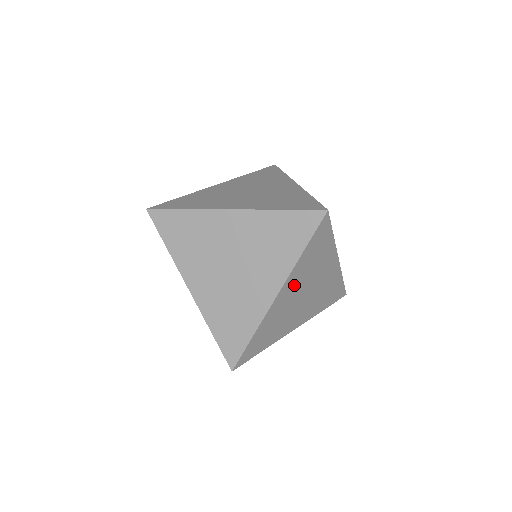
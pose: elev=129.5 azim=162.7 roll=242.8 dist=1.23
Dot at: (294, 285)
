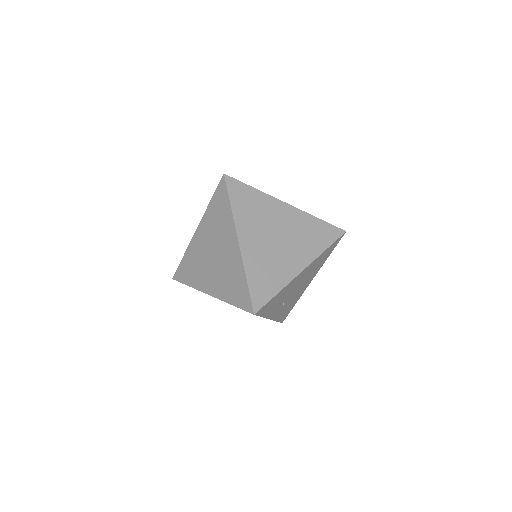
Dot at: (306, 272)
